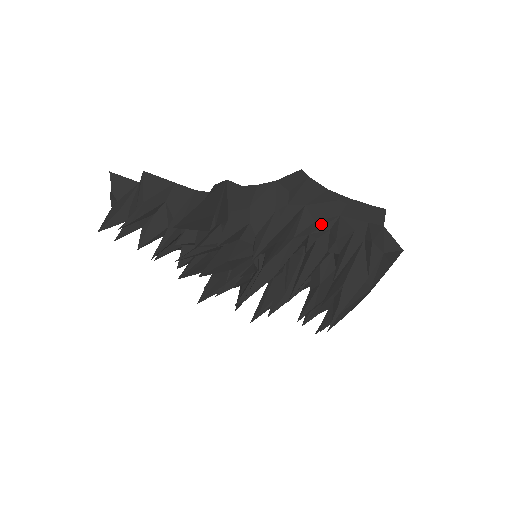
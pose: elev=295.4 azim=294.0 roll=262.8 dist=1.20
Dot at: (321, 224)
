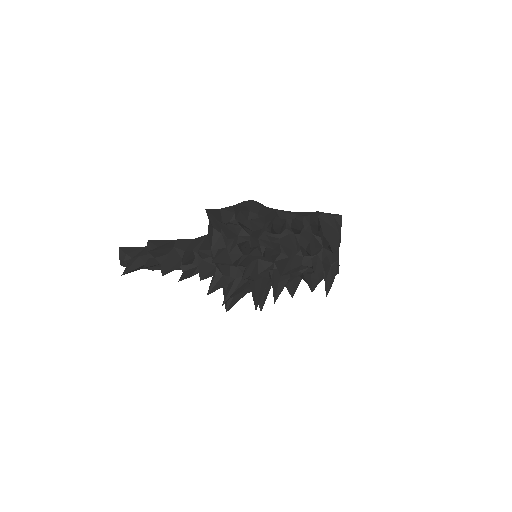
Dot at: (289, 216)
